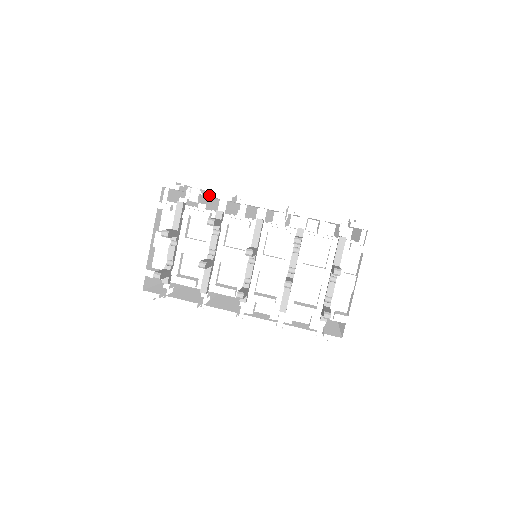
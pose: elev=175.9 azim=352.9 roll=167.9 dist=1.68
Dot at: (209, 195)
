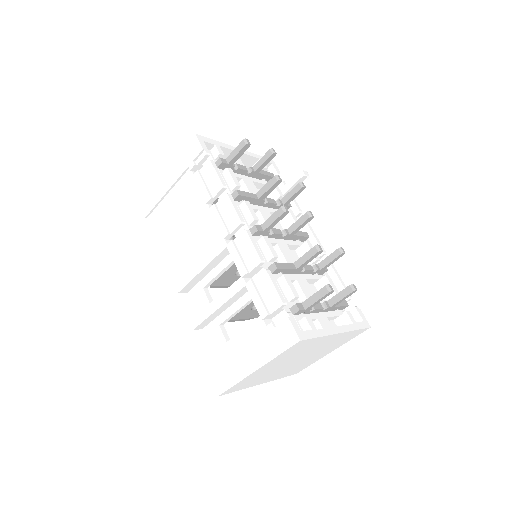
Dot at: occluded
